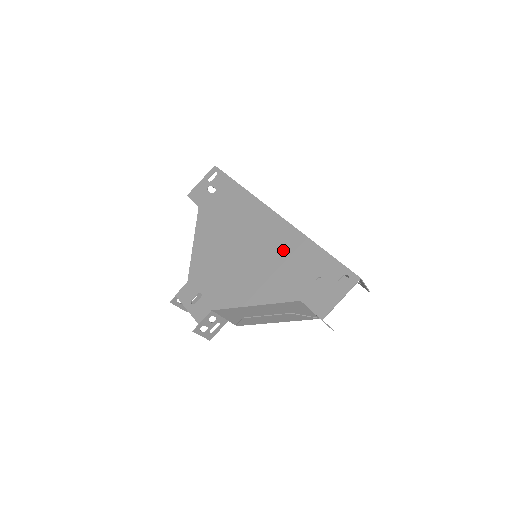
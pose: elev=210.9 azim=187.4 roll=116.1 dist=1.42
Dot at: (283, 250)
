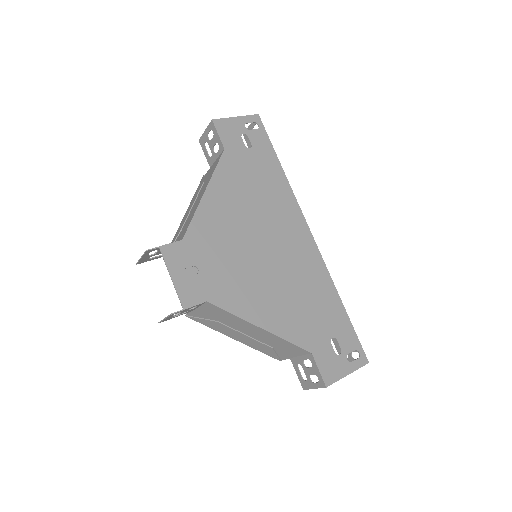
Dot at: (309, 283)
